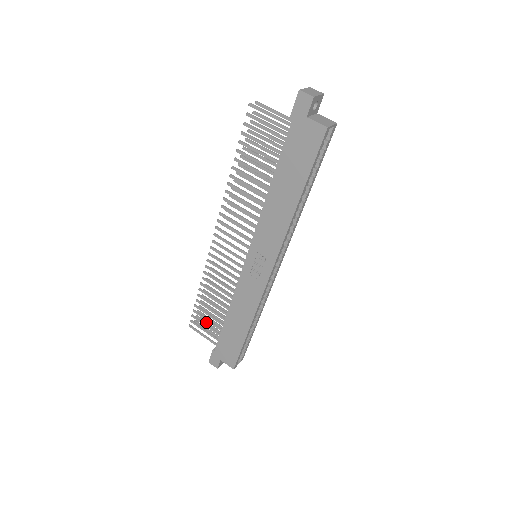
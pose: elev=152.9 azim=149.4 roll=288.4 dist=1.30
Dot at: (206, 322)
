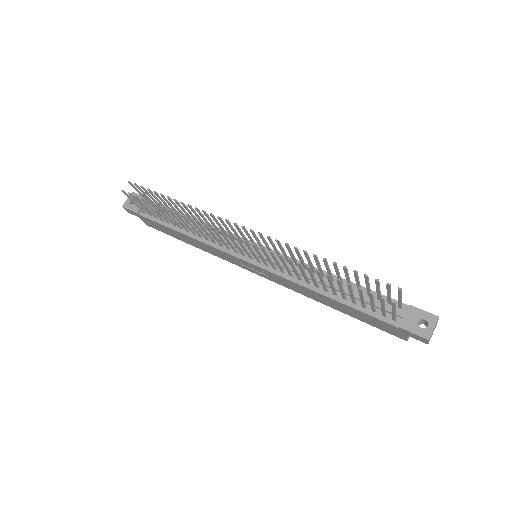
Dot at: (144, 193)
